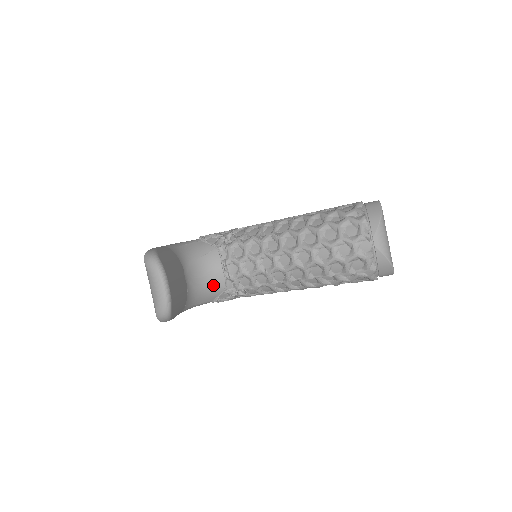
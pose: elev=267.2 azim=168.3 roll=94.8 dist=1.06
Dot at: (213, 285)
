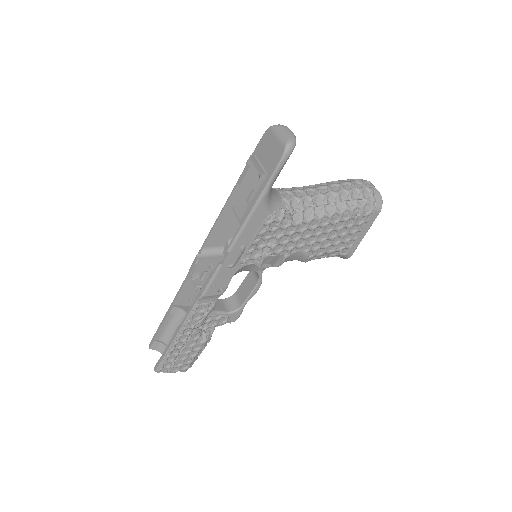
Dot at: (276, 198)
